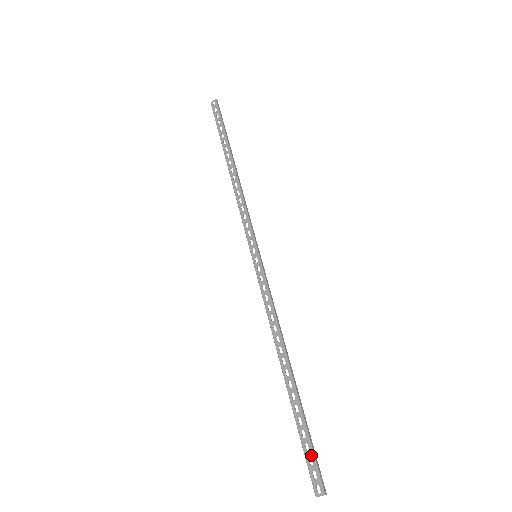
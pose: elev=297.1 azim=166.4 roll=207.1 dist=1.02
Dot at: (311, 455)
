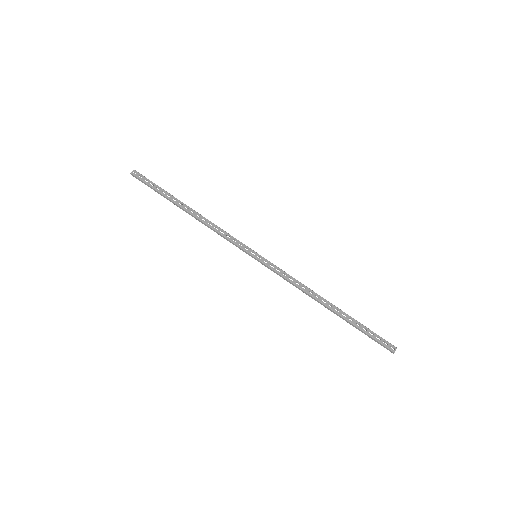
Dot at: (376, 335)
